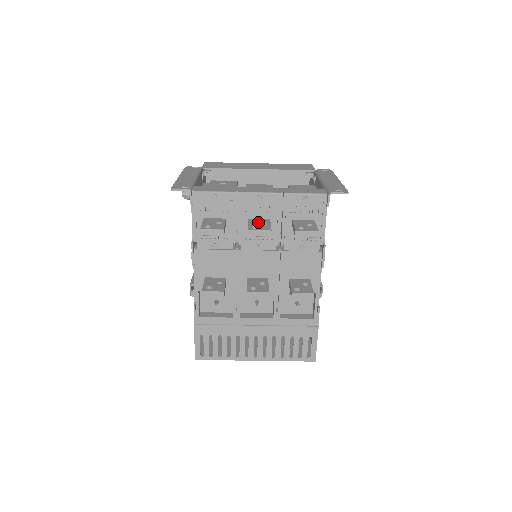
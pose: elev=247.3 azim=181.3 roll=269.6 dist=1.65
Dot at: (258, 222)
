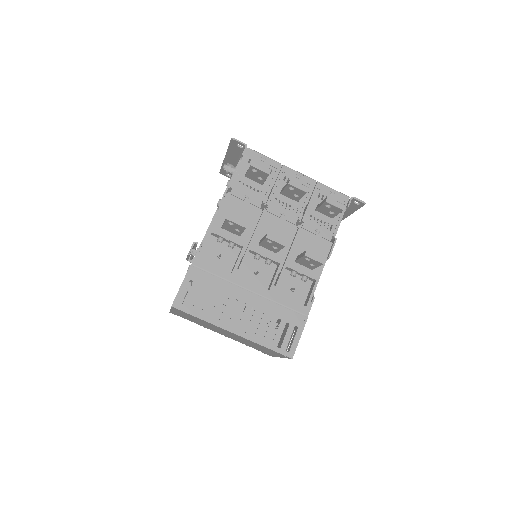
Dot at: occluded
